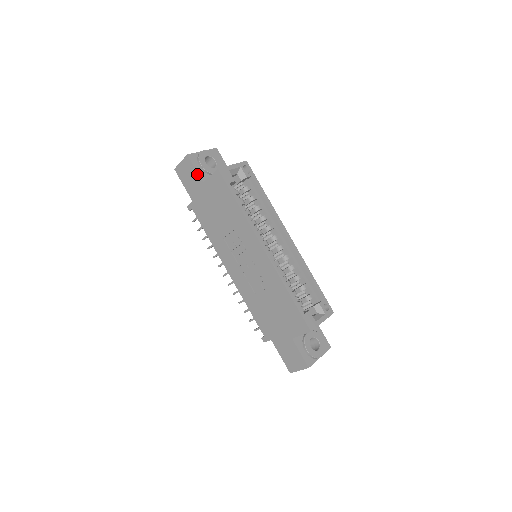
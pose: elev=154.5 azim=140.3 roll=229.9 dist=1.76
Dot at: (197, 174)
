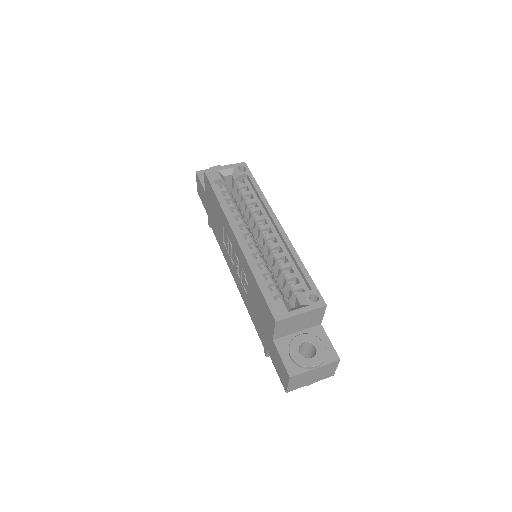
Dot at: (202, 186)
